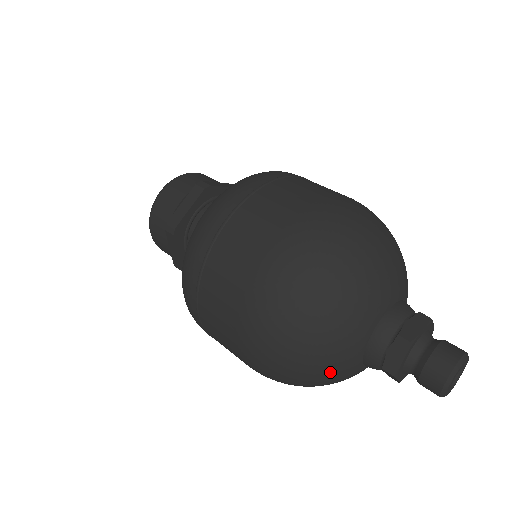
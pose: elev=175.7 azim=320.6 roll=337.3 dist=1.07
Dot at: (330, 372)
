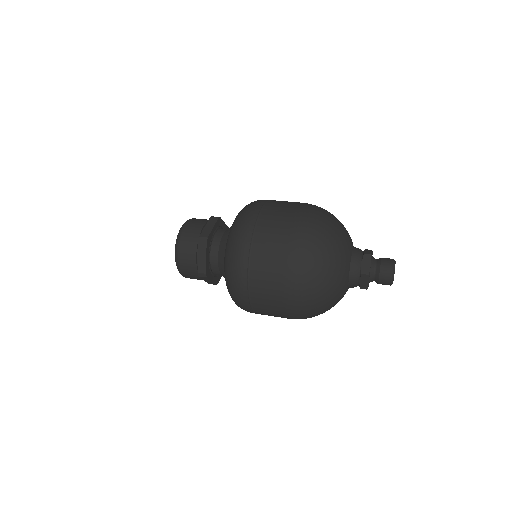
Dot at: (337, 281)
